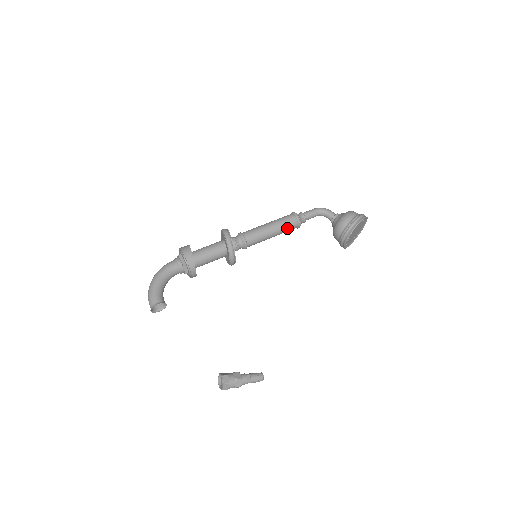
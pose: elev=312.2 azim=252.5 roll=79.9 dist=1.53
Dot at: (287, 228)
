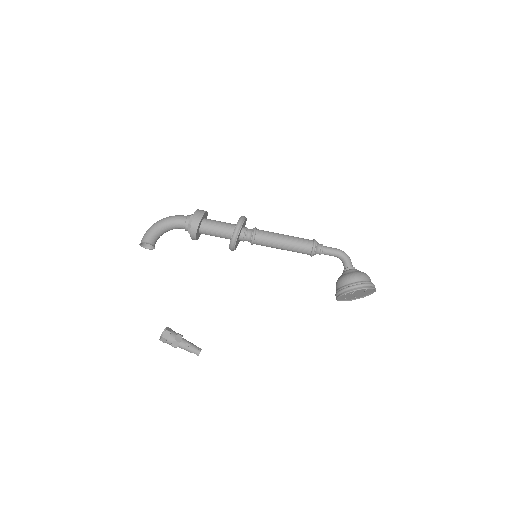
Dot at: (299, 250)
